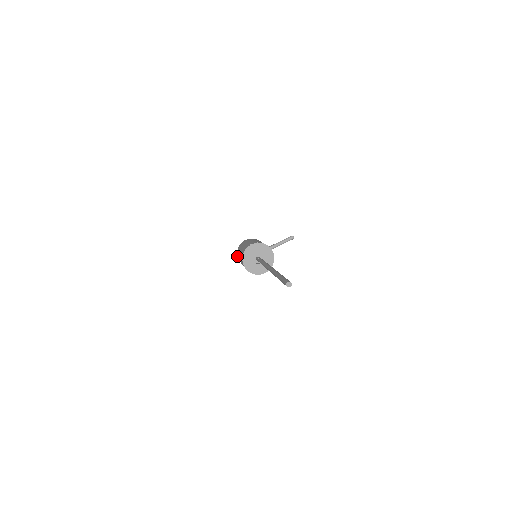
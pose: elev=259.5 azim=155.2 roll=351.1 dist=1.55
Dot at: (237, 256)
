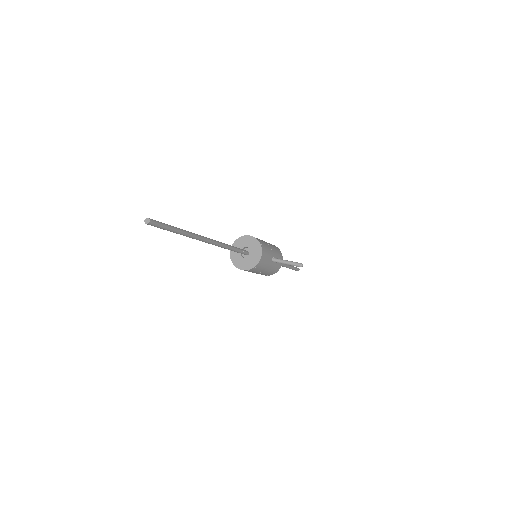
Dot at: occluded
